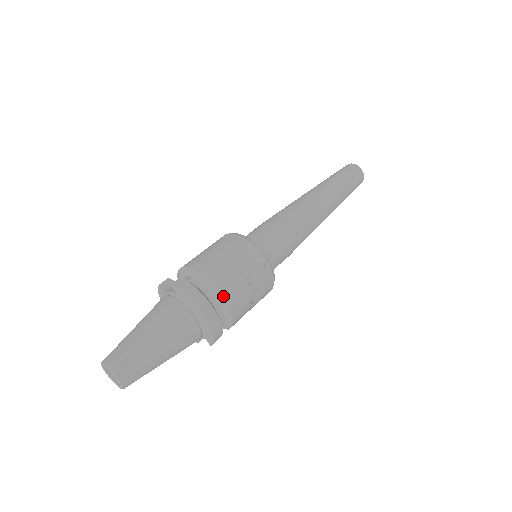
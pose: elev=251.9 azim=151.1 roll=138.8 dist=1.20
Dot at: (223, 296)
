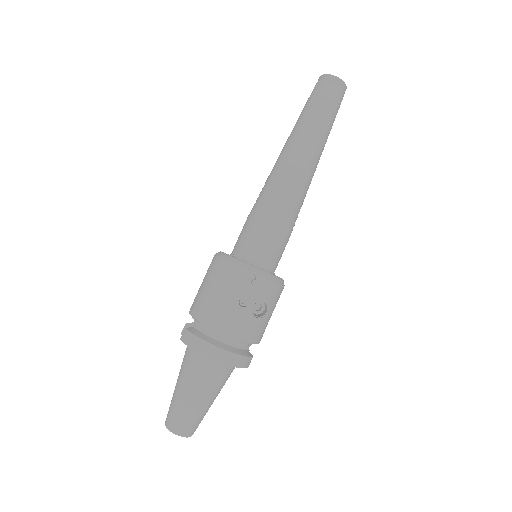
Dot at: (224, 332)
